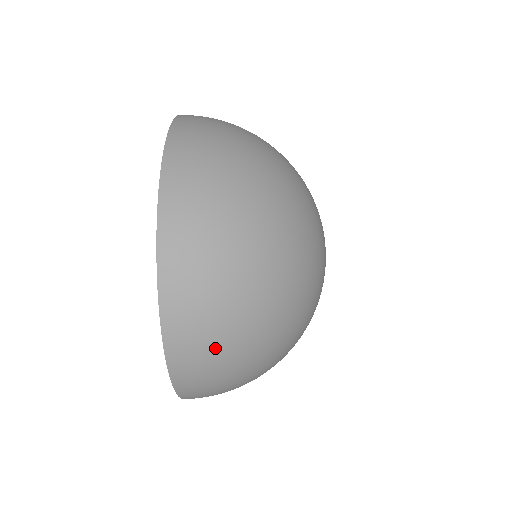
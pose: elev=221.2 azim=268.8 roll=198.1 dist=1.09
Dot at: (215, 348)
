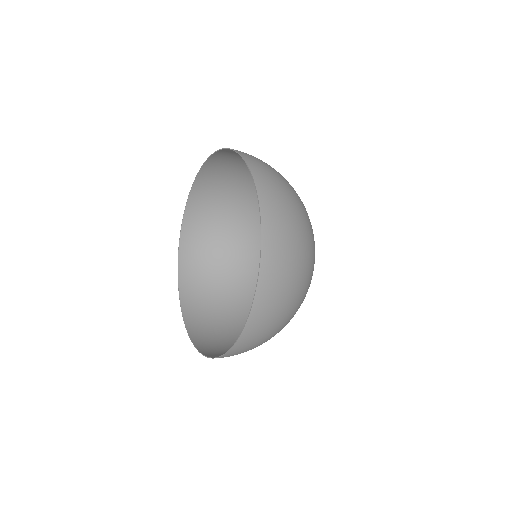
Dot at: (267, 333)
